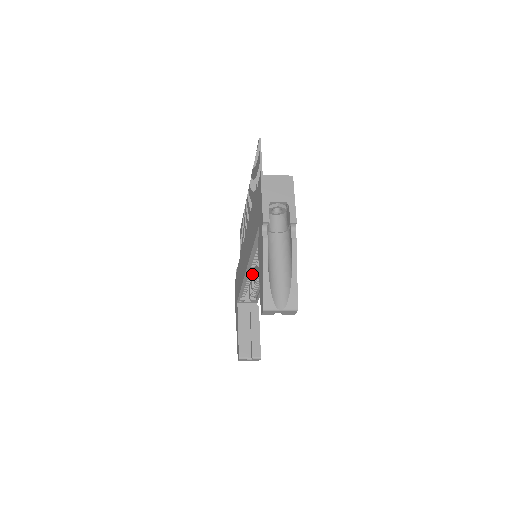
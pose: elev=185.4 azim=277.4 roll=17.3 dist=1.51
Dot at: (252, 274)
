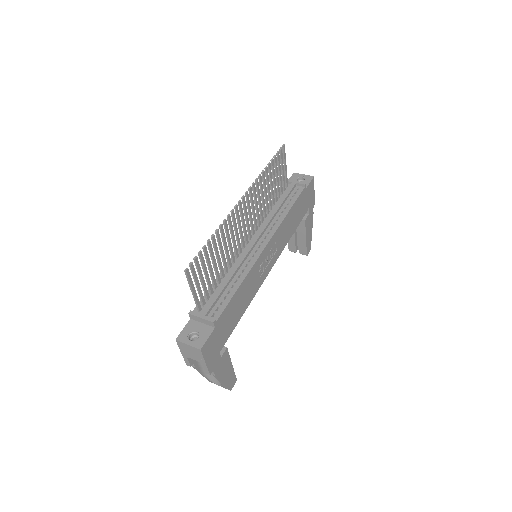
Dot at: occluded
